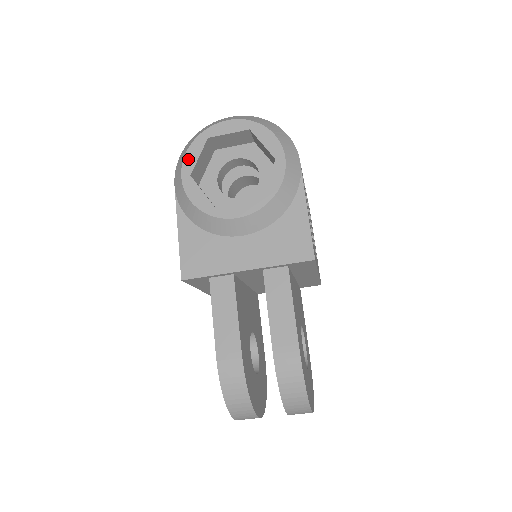
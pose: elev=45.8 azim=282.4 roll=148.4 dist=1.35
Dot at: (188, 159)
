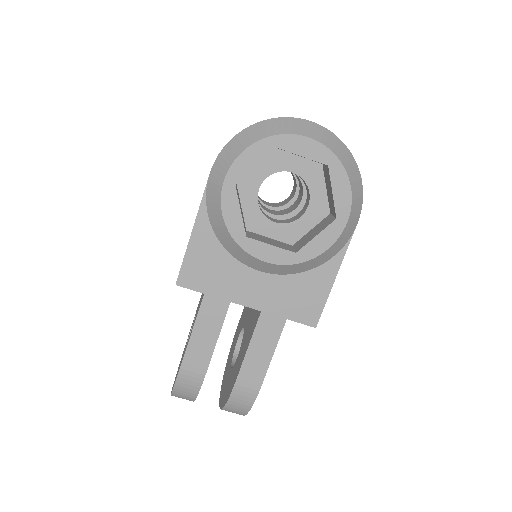
Dot at: (241, 162)
